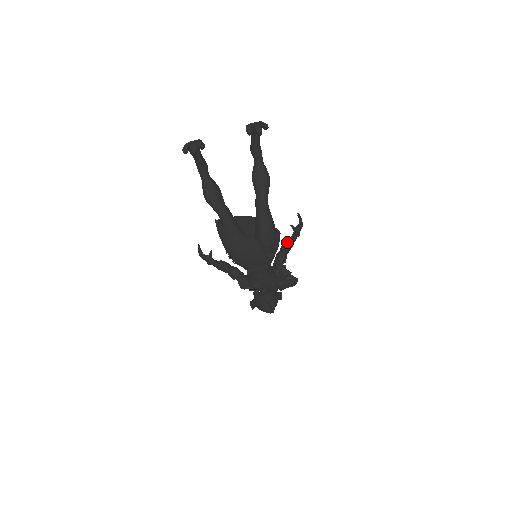
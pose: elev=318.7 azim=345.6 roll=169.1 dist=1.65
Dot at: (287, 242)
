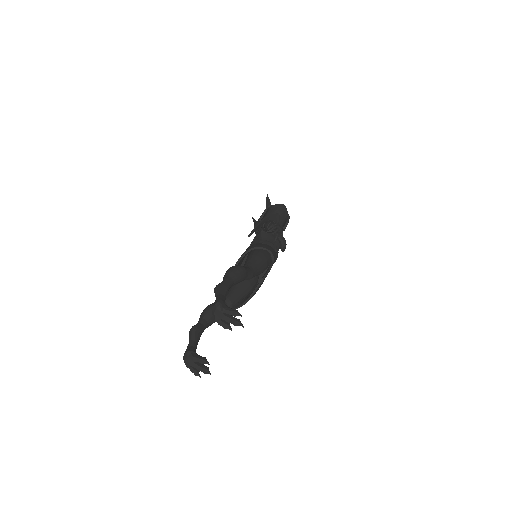
Dot at: occluded
